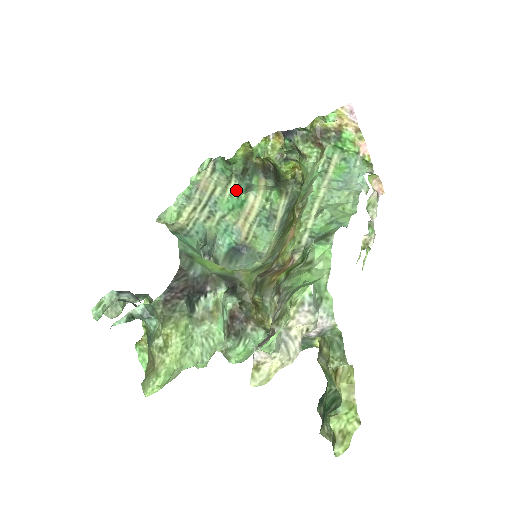
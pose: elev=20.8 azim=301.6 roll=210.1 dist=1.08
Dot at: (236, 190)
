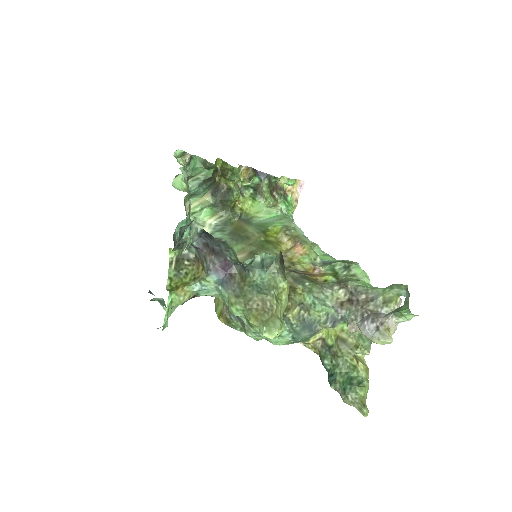
Dot at: (189, 191)
